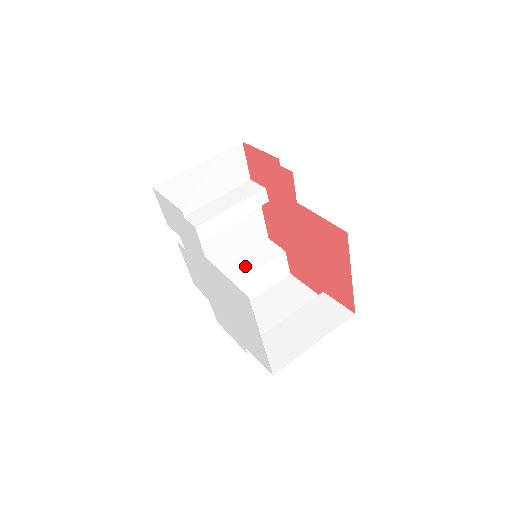
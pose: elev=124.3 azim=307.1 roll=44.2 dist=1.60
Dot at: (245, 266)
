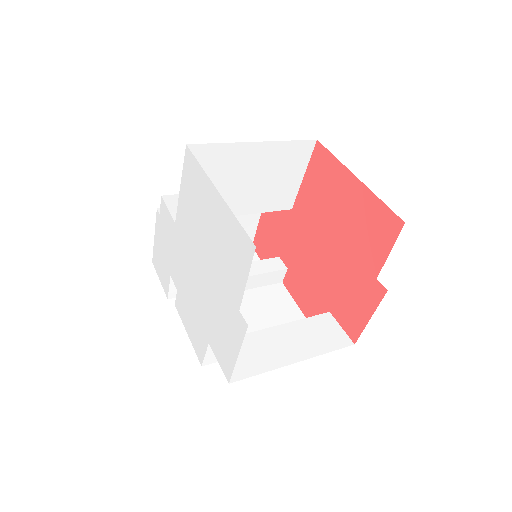
Dot at: occluded
